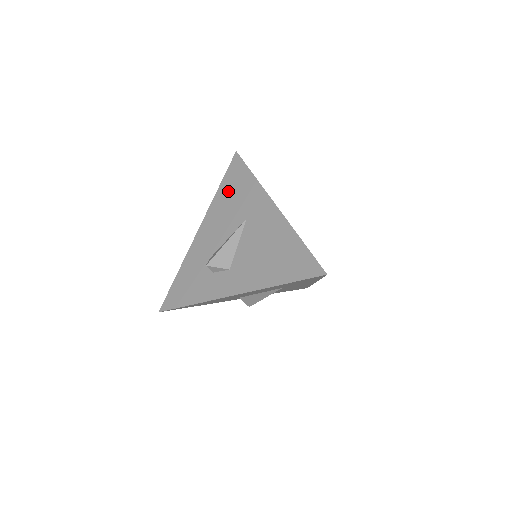
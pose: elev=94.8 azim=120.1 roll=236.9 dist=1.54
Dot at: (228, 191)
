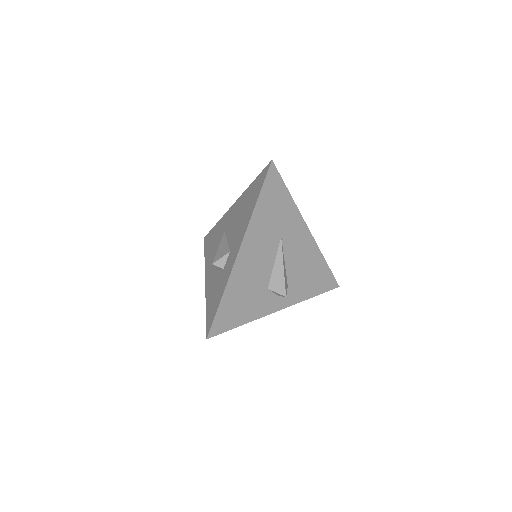
Dot at: (209, 247)
